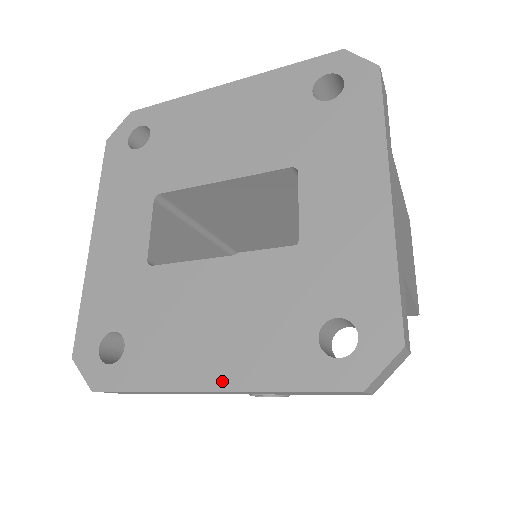
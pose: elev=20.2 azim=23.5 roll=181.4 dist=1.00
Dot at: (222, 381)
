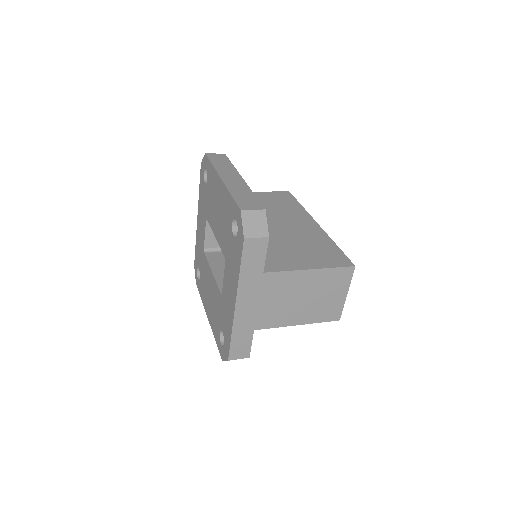
Dot at: (209, 318)
